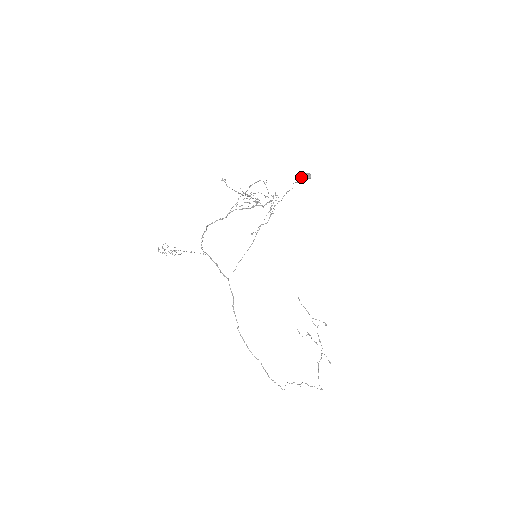
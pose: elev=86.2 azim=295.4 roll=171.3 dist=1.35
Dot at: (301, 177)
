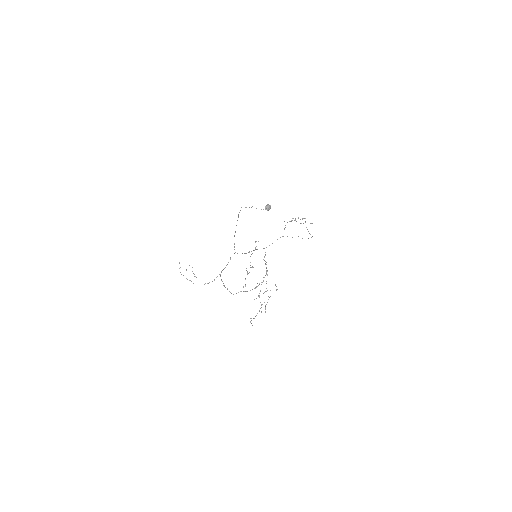
Dot at: occluded
